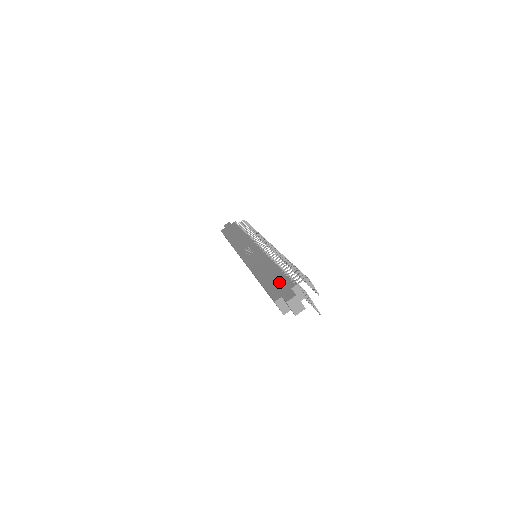
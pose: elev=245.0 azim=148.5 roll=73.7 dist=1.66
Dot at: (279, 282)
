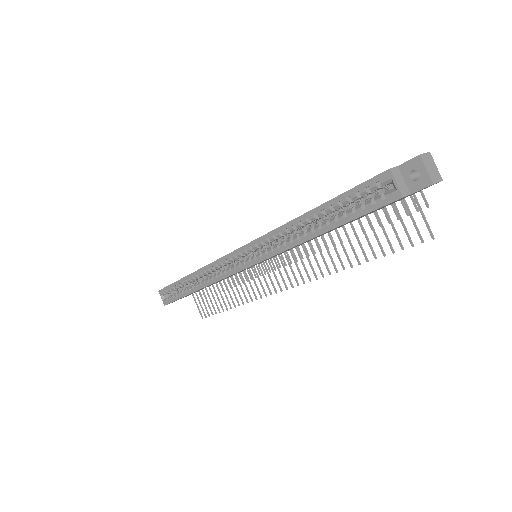
Dot at: occluded
